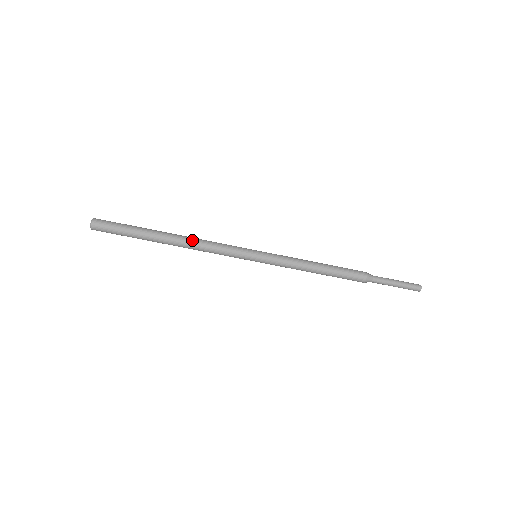
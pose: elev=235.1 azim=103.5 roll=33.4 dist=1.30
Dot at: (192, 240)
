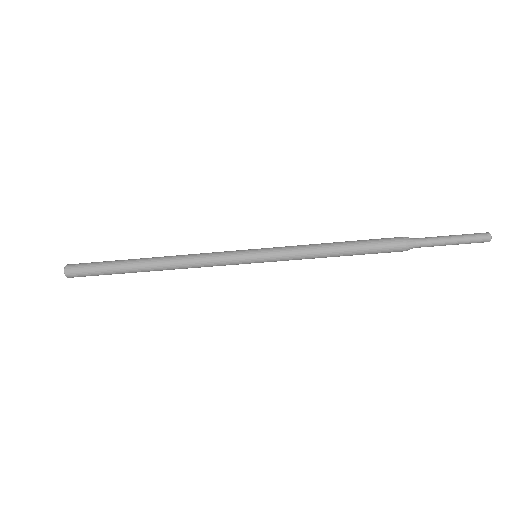
Dot at: (176, 256)
